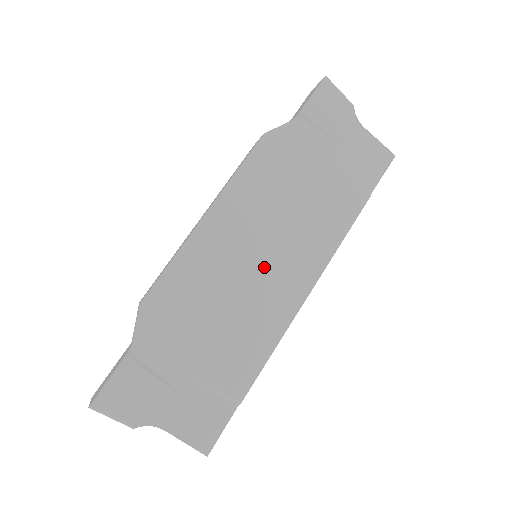
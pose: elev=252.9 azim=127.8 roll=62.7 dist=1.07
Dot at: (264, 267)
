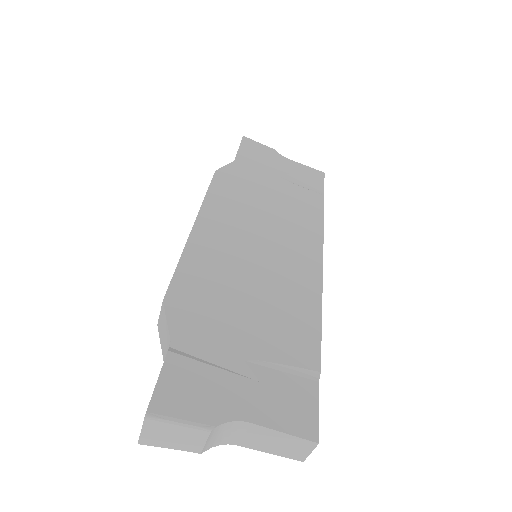
Dot at: (269, 253)
